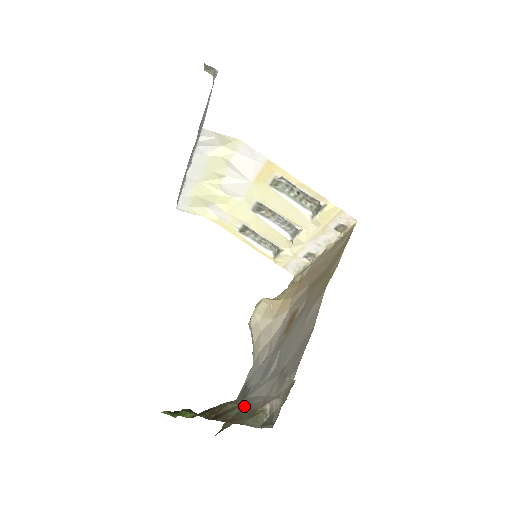
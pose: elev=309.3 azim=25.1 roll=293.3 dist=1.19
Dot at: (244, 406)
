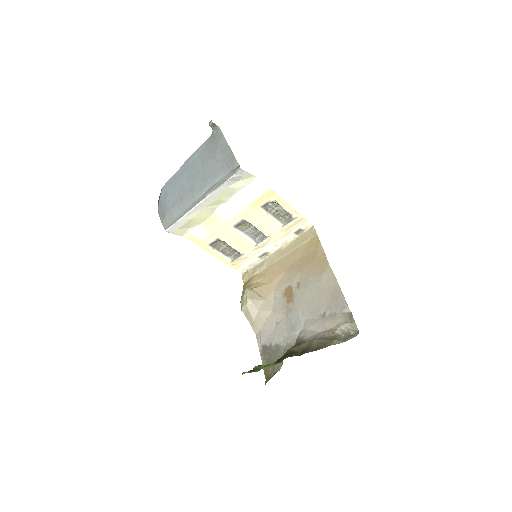
Dot at: (318, 339)
